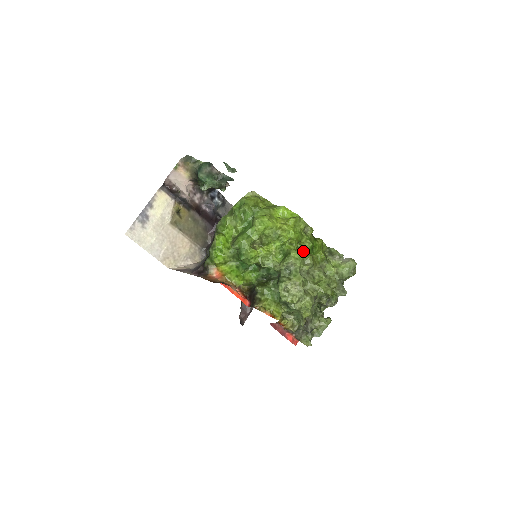
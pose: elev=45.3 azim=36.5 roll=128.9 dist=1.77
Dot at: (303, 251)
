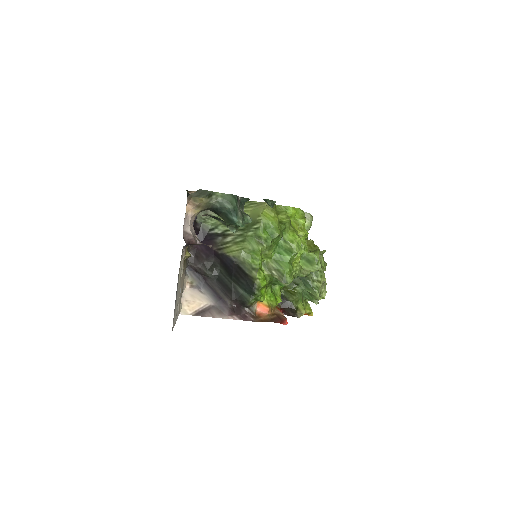
Dot at: occluded
